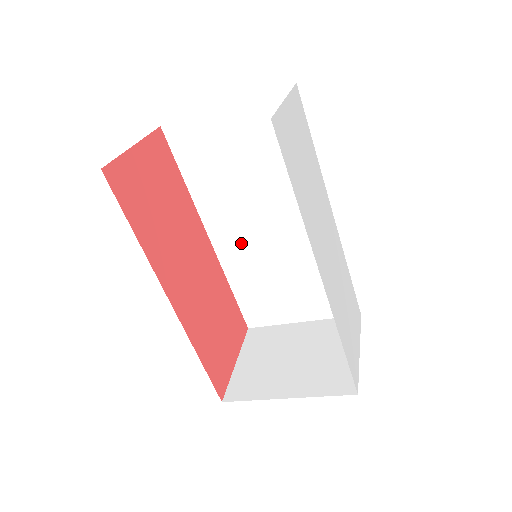
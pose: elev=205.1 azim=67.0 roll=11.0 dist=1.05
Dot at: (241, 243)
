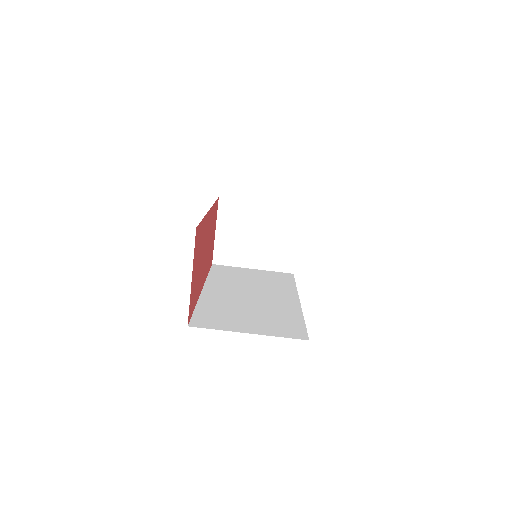
Dot at: (225, 295)
